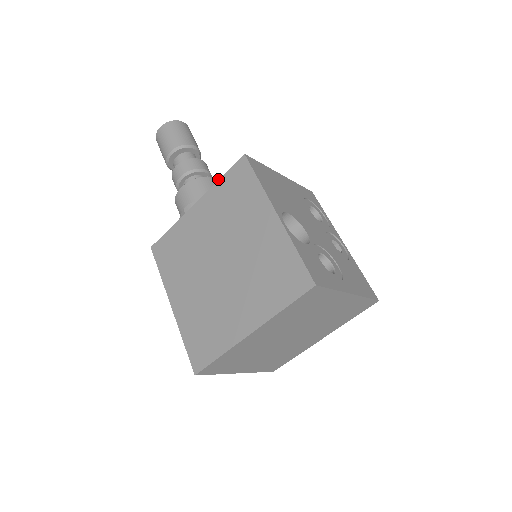
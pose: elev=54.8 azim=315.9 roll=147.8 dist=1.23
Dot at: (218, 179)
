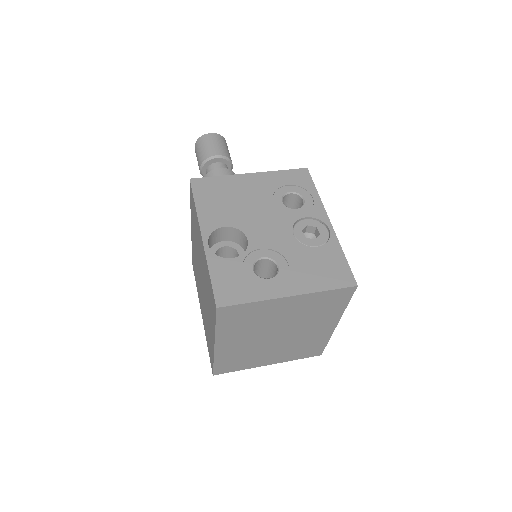
Dot at: occluded
